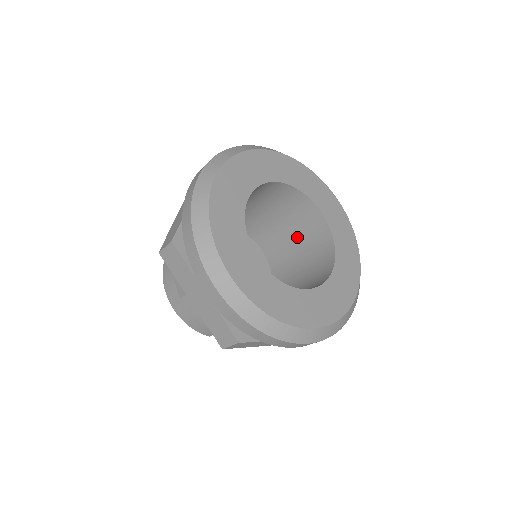
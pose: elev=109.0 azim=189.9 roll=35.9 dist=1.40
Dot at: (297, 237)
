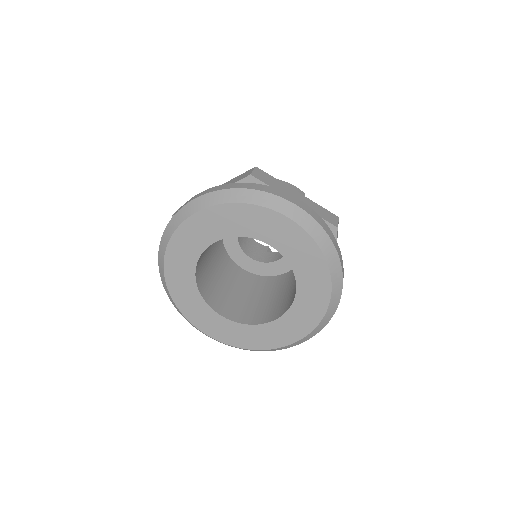
Dot at: occluded
